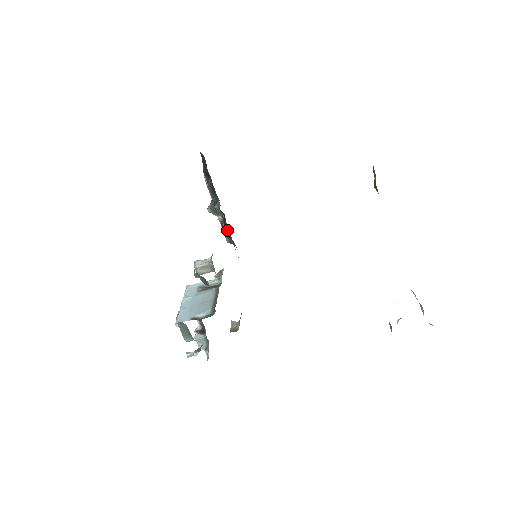
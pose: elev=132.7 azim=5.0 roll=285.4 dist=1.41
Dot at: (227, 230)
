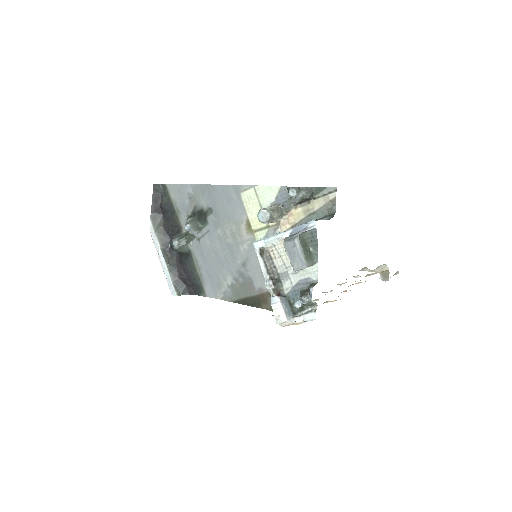
Dot at: (183, 272)
